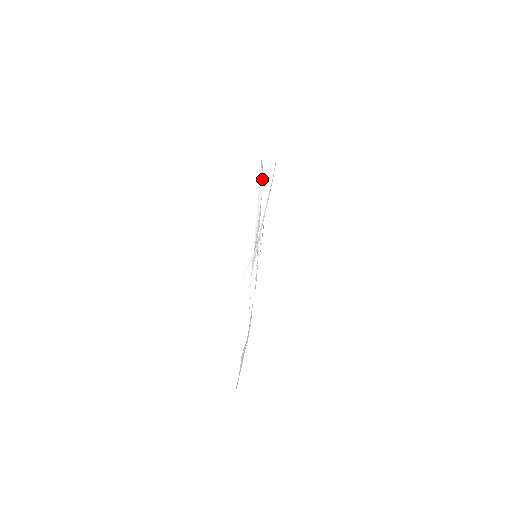
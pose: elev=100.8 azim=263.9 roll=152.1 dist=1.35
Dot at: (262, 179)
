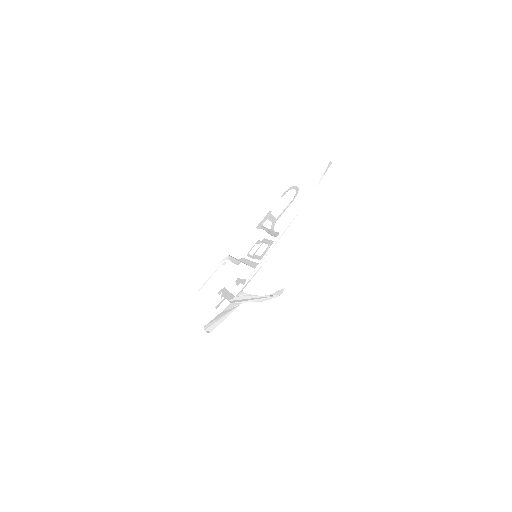
Dot at: (312, 191)
